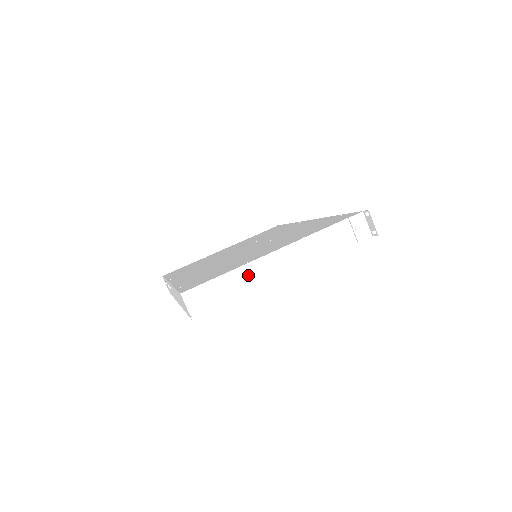
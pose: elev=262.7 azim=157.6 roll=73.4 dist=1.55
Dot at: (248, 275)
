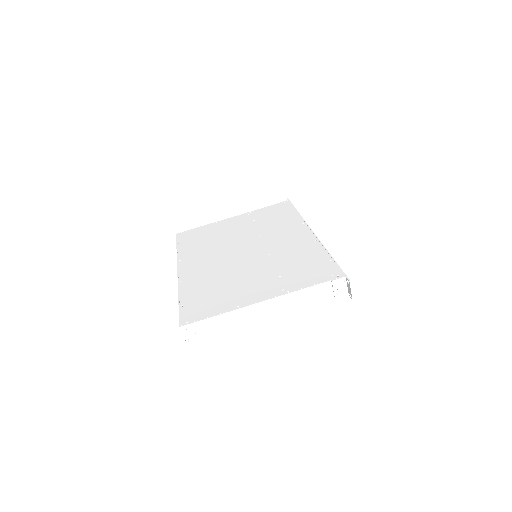
Dot at: (236, 317)
